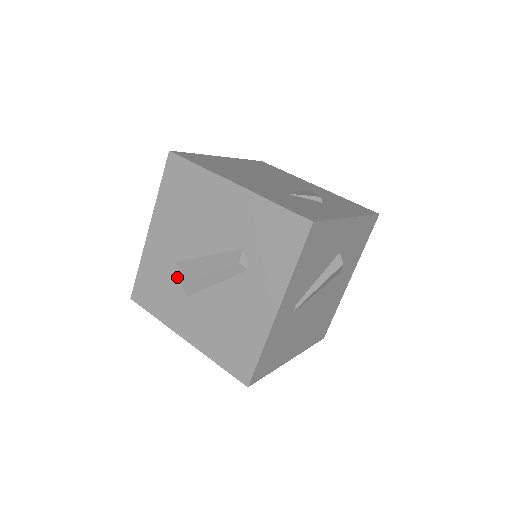
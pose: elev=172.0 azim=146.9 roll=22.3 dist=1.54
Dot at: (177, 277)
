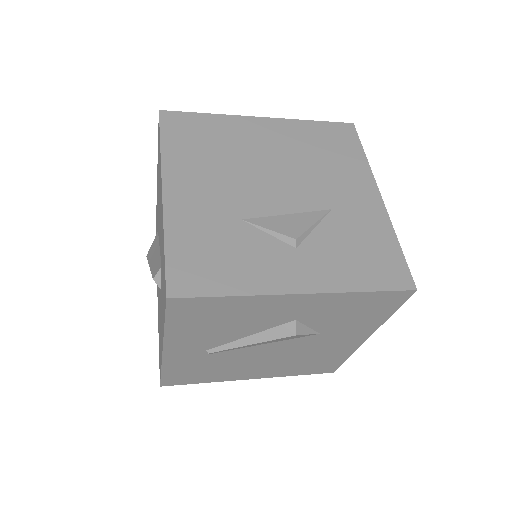
Dot at: occluded
